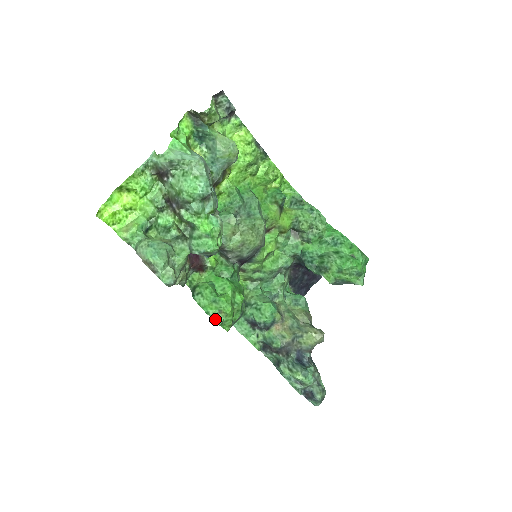
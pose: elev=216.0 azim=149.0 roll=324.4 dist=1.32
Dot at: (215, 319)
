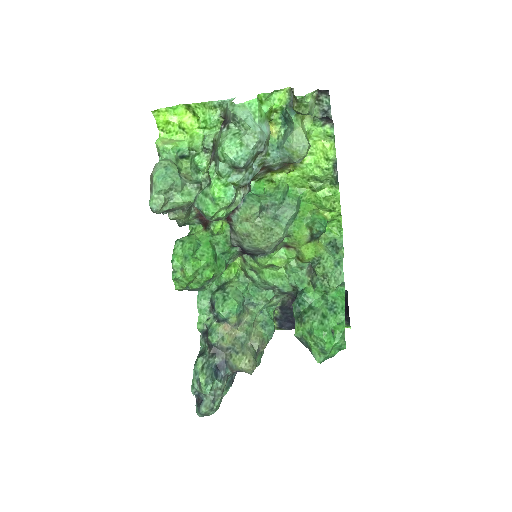
Dot at: (174, 271)
